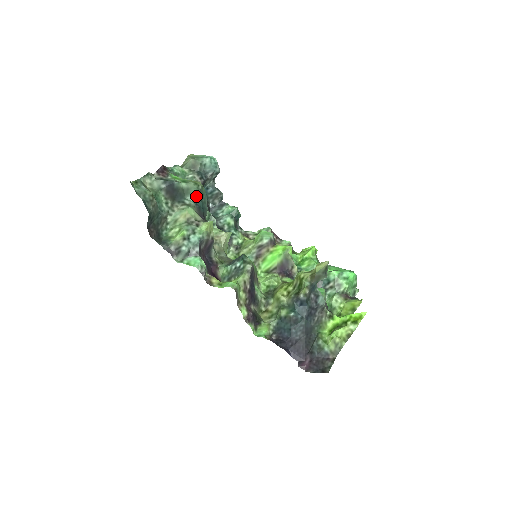
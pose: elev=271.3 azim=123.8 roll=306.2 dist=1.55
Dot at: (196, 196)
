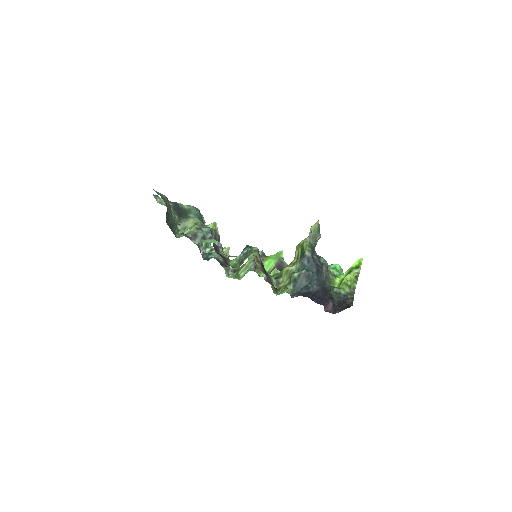
Dot at: (197, 215)
